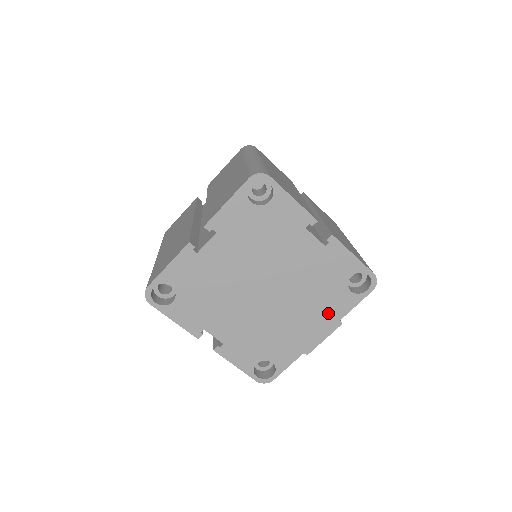
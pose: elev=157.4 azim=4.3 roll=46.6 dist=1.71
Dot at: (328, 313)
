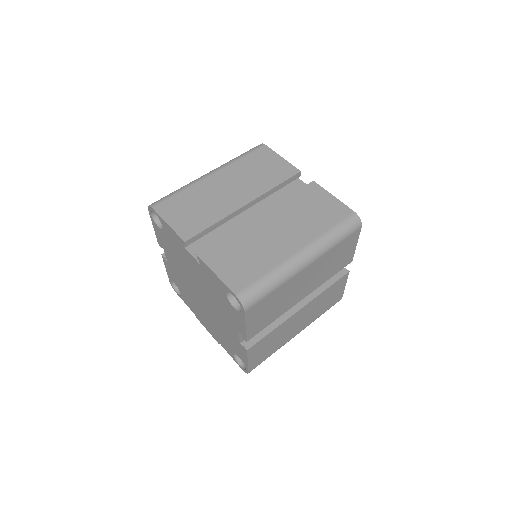
Dot at: (218, 336)
